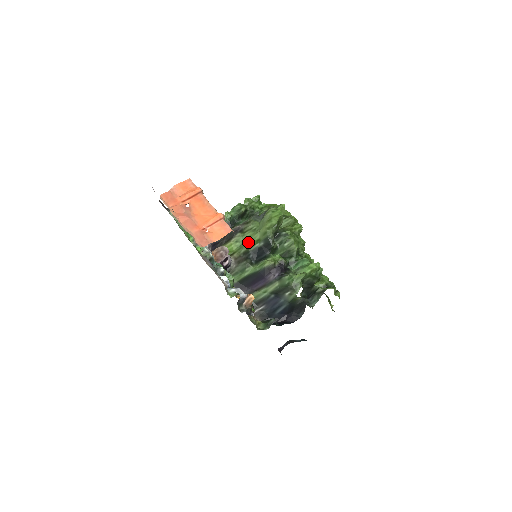
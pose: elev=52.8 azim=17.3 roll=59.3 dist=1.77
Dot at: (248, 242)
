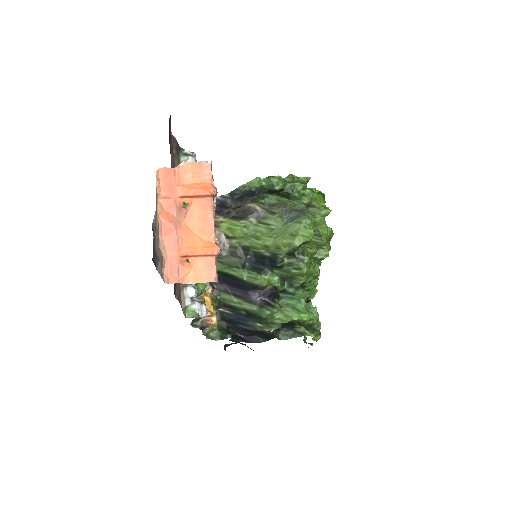
Dot at: (256, 238)
